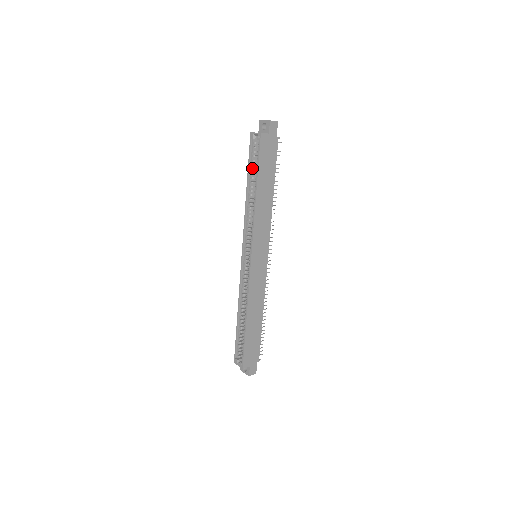
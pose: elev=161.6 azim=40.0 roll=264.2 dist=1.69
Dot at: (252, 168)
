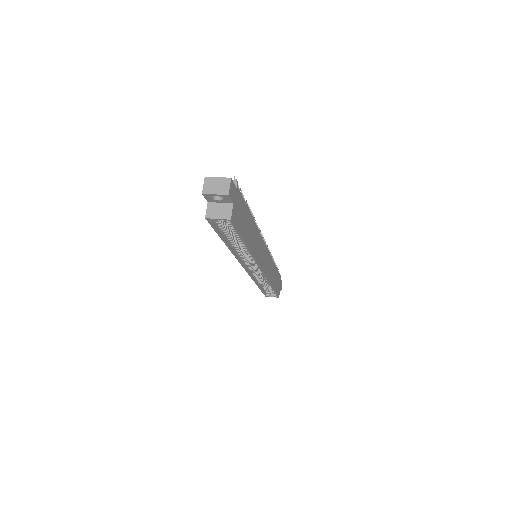
Dot at: (226, 234)
